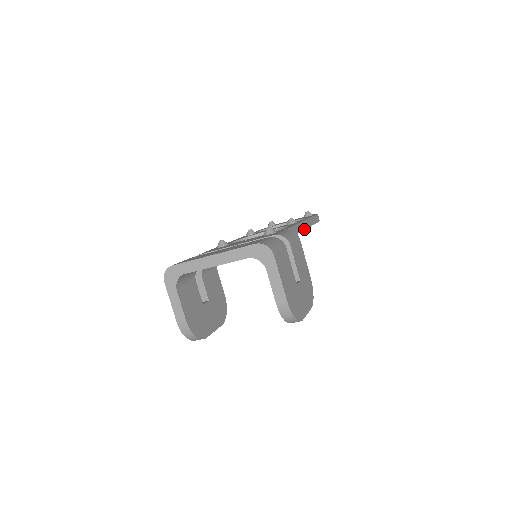
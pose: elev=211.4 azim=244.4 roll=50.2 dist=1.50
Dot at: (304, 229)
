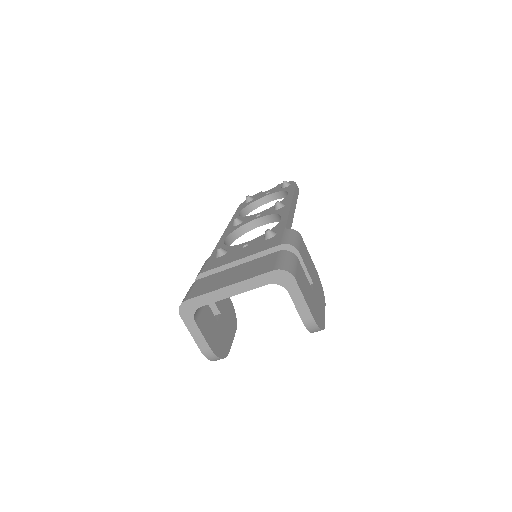
Dot at: (294, 212)
